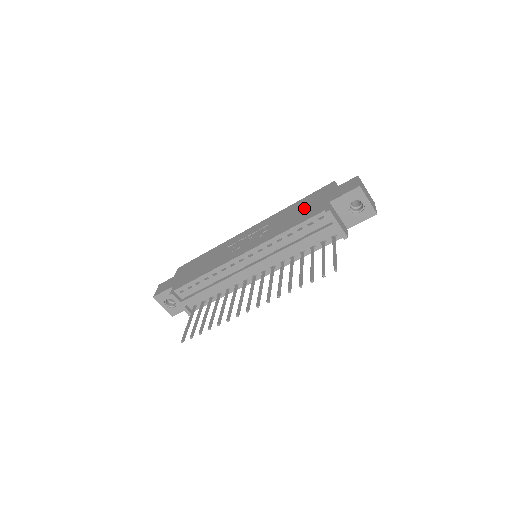
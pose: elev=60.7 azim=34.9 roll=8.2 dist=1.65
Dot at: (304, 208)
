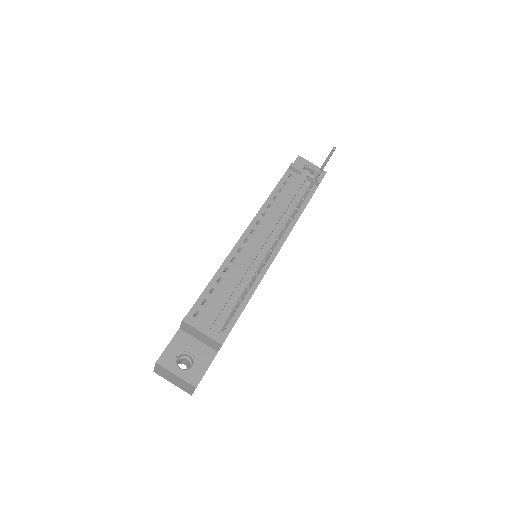
Dot at: occluded
